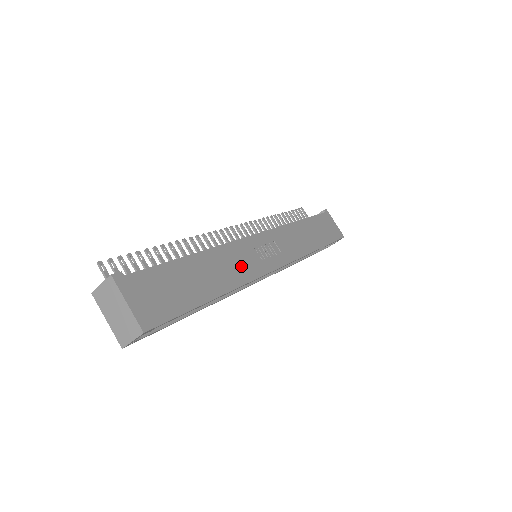
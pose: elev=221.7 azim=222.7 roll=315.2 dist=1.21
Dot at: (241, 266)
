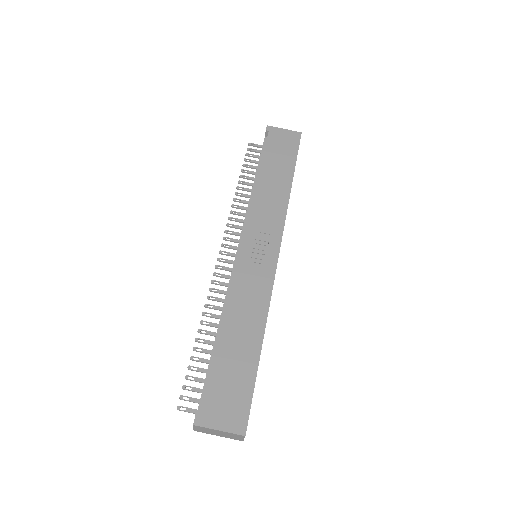
Dot at: (255, 294)
